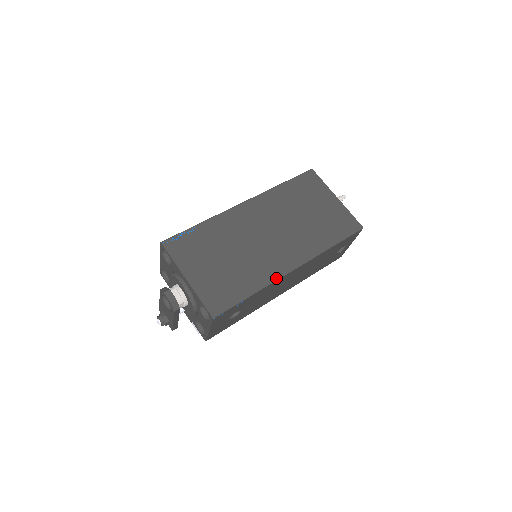
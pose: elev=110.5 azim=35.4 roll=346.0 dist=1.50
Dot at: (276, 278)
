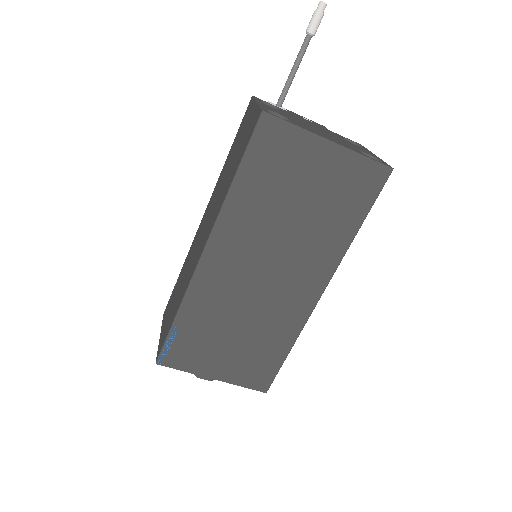
Dot at: (306, 319)
